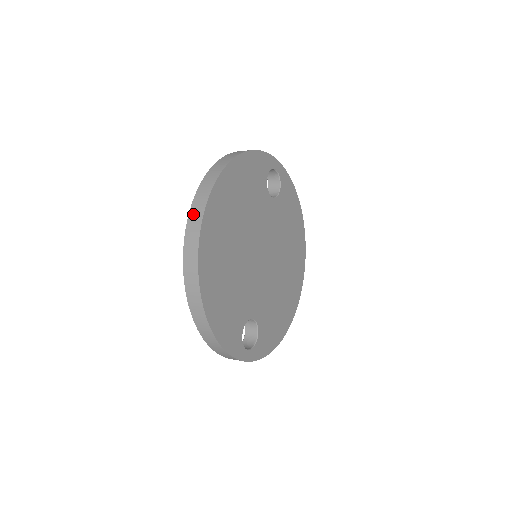
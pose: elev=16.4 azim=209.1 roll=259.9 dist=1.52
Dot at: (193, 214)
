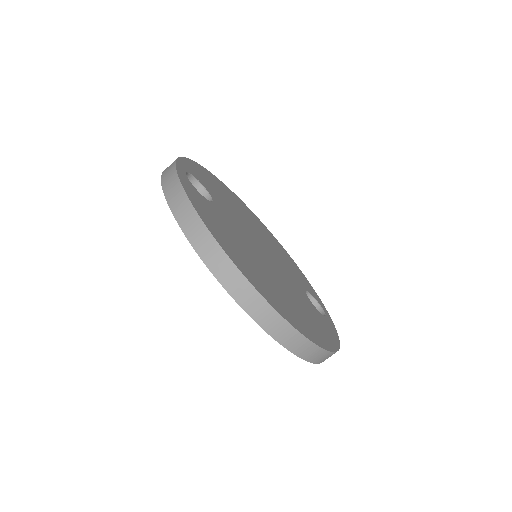
Dot at: (266, 323)
